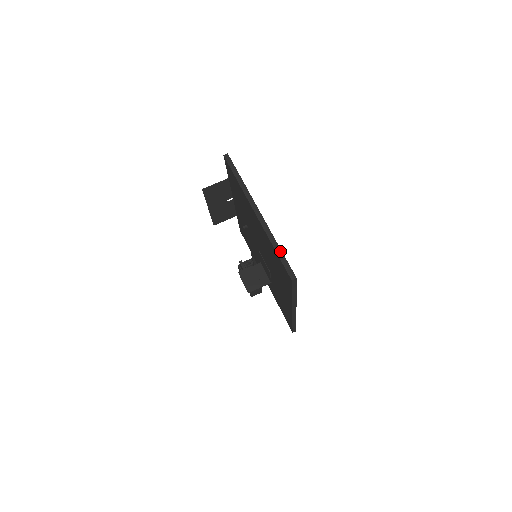
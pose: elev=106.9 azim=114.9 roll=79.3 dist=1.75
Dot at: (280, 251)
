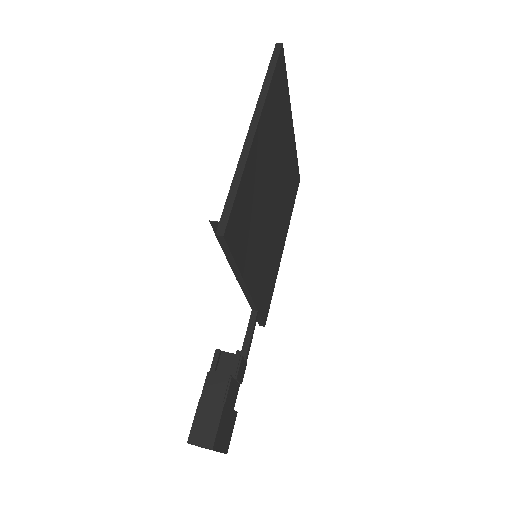
Dot at: (286, 78)
